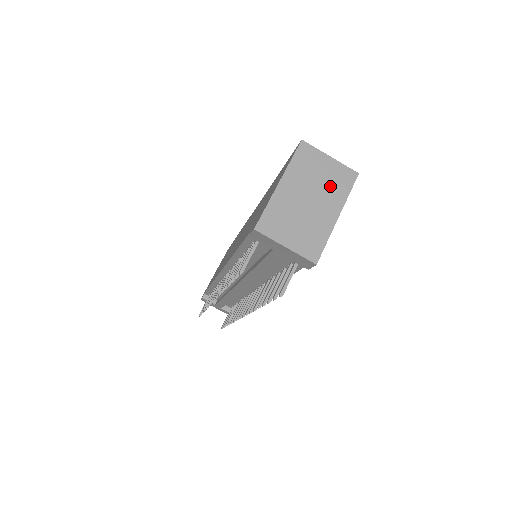
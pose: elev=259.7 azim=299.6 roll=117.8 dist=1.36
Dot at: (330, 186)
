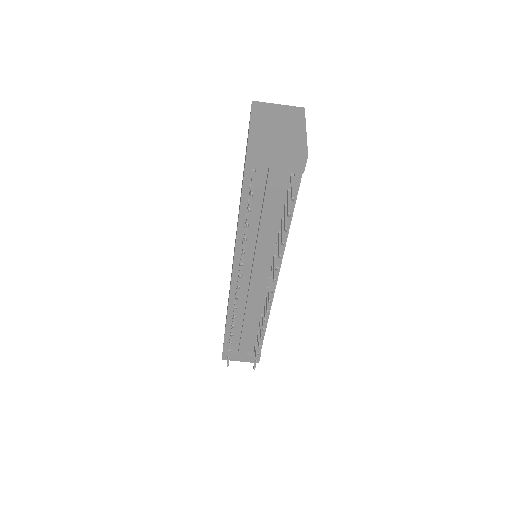
Dot at: (288, 117)
